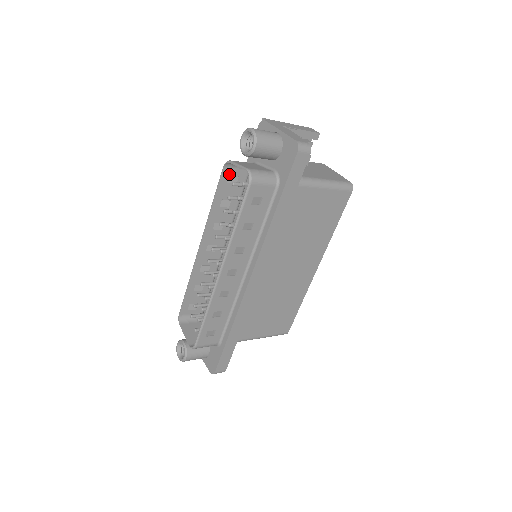
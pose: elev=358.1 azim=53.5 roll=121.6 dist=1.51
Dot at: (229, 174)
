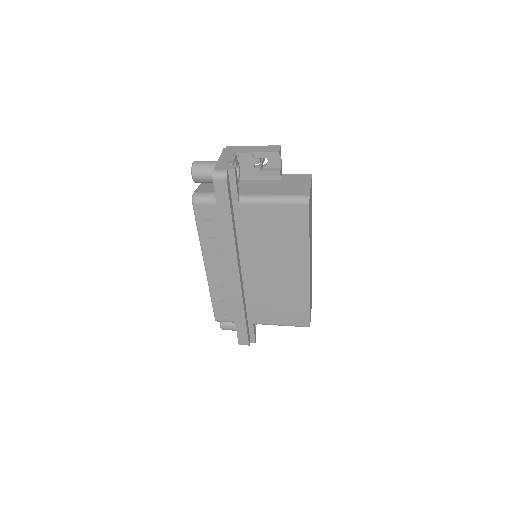
Dot at: occluded
